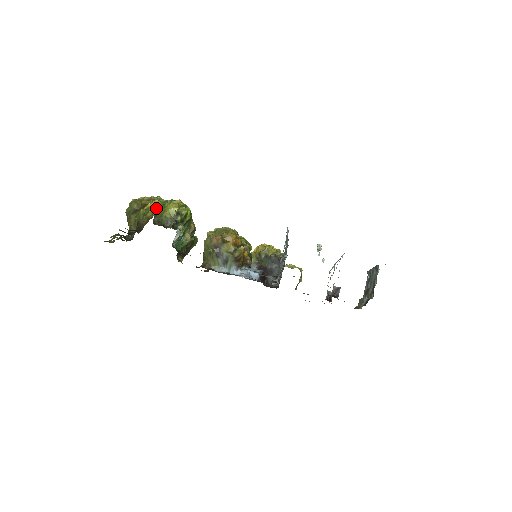
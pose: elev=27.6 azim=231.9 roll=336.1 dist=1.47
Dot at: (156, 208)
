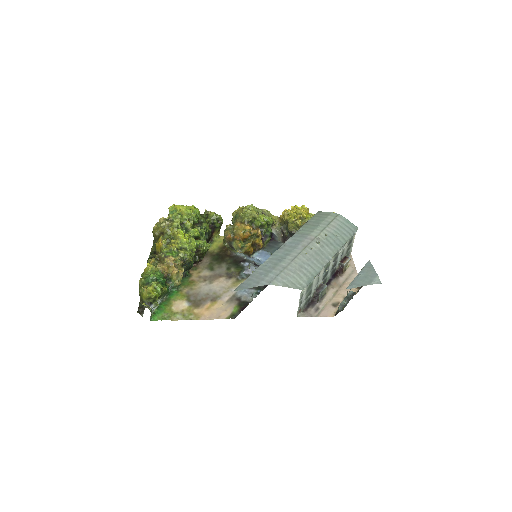
Dot at: (139, 290)
